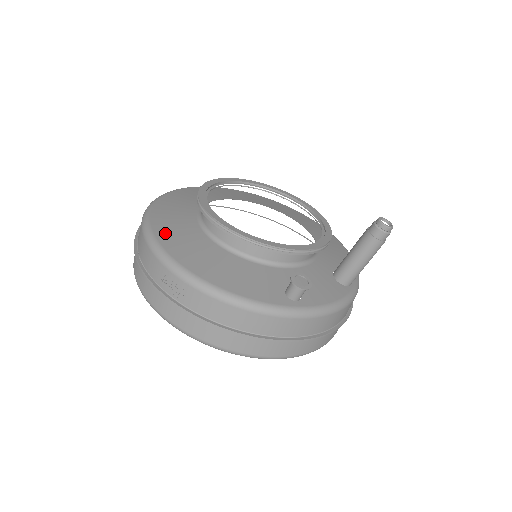
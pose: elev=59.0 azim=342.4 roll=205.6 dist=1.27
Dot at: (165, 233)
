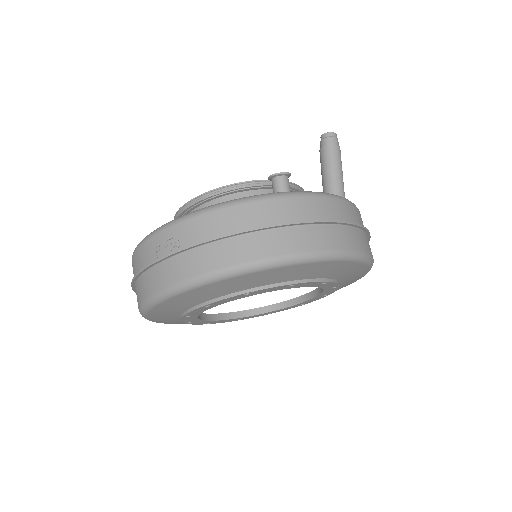
Dot at: occluded
